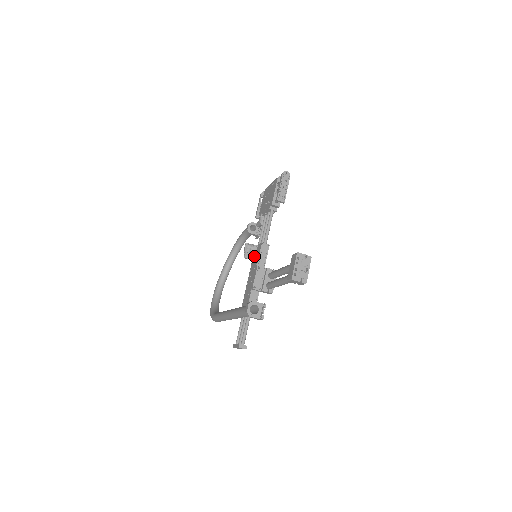
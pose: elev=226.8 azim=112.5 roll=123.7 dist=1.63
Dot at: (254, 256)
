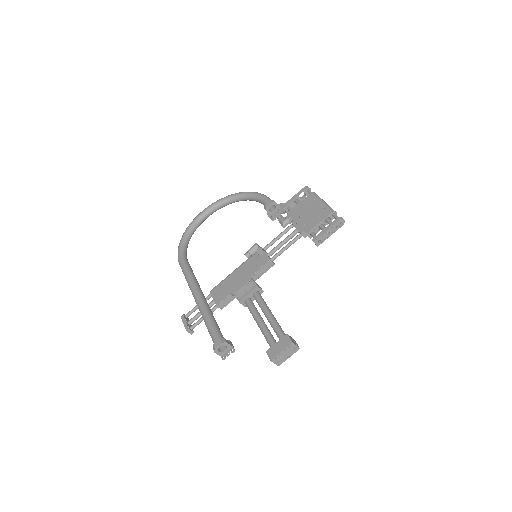
Dot at: (254, 258)
